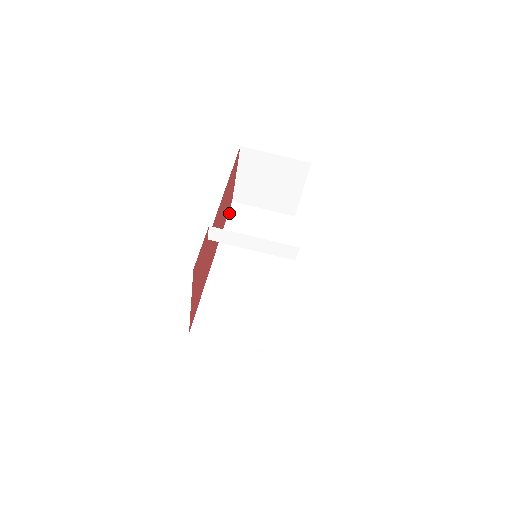
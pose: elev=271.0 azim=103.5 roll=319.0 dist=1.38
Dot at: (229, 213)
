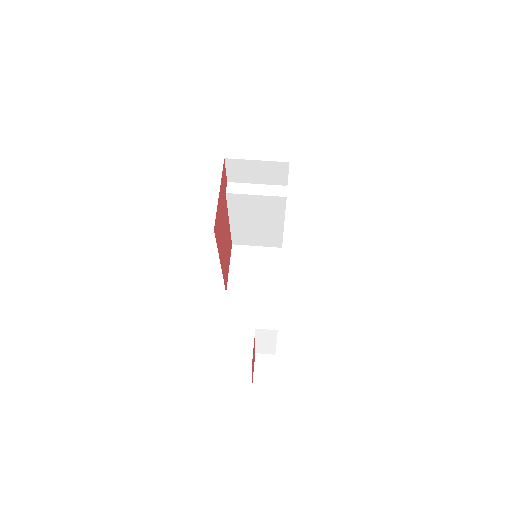
Dot at: occluded
